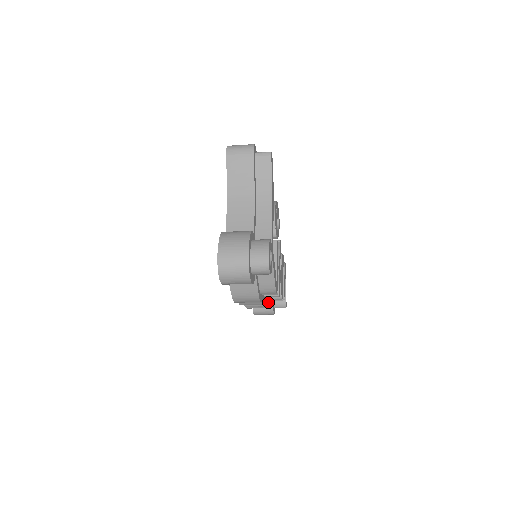
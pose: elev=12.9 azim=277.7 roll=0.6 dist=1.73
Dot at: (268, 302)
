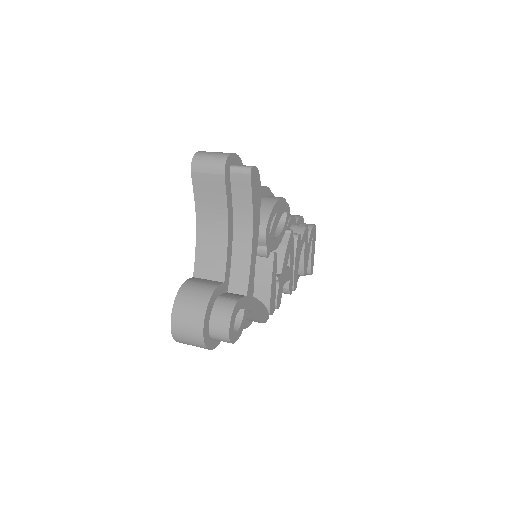
Dot at: occluded
